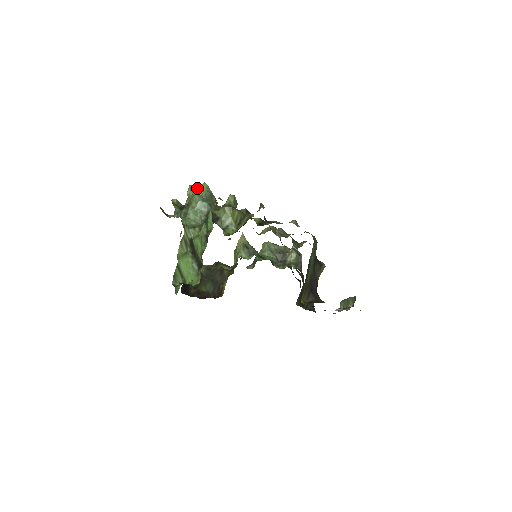
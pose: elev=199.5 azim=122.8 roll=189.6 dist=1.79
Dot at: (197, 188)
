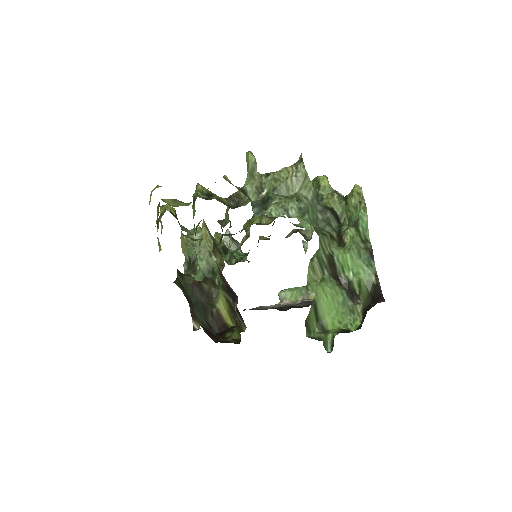
Dot at: occluded
